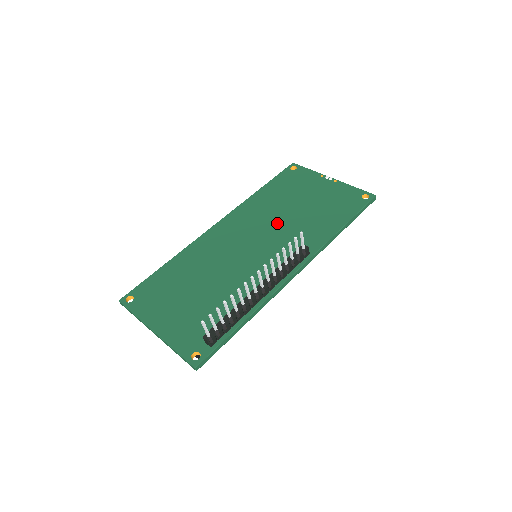
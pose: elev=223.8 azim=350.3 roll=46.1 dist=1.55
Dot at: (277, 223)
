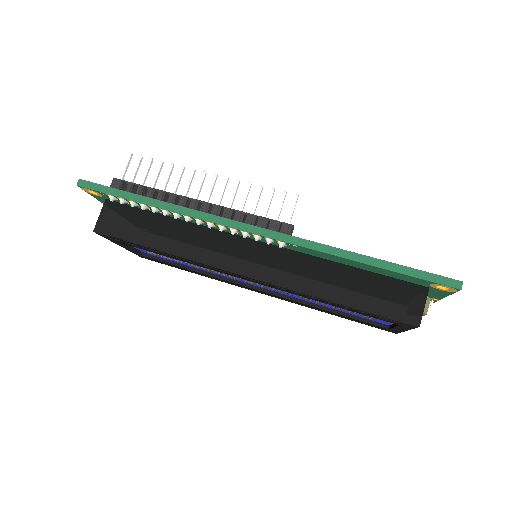
Dot at: occluded
